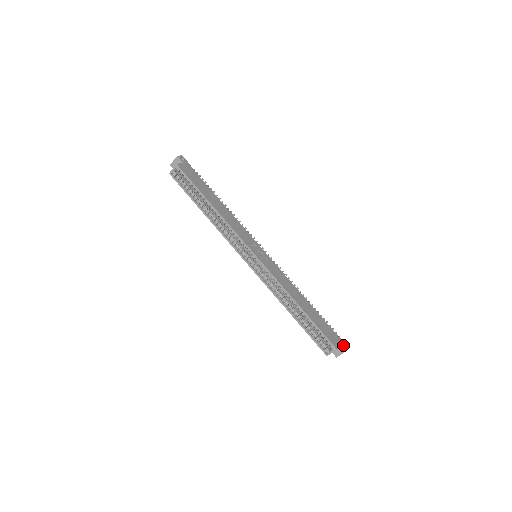
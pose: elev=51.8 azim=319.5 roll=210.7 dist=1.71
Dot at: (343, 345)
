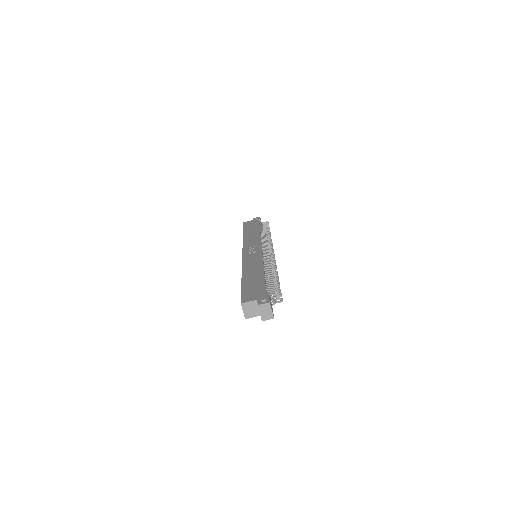
Dot at: occluded
